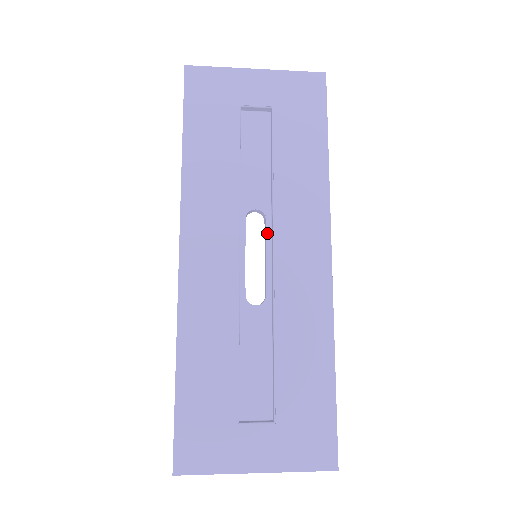
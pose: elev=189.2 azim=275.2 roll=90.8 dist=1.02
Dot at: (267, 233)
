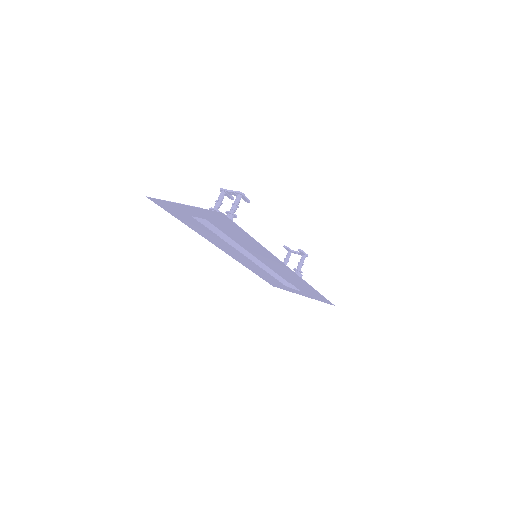
Dot at: occluded
